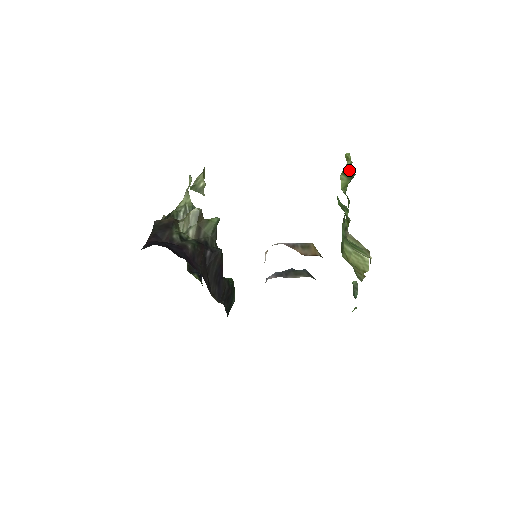
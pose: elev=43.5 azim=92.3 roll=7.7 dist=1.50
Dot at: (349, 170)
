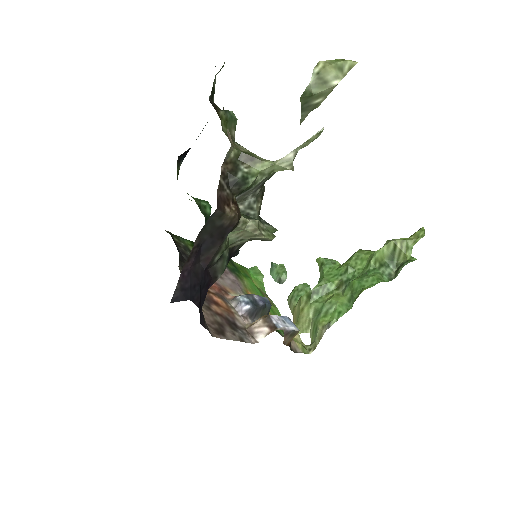
Dot at: (401, 254)
